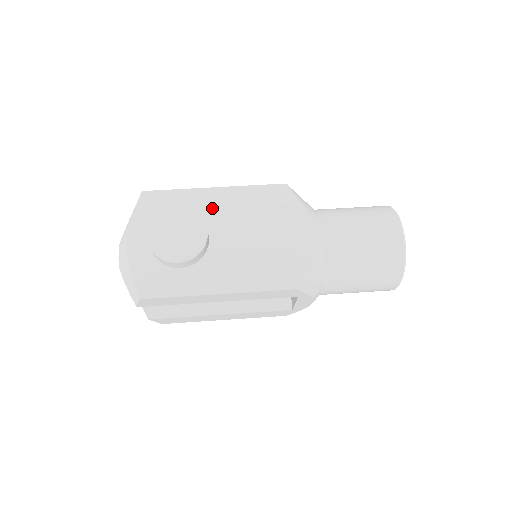
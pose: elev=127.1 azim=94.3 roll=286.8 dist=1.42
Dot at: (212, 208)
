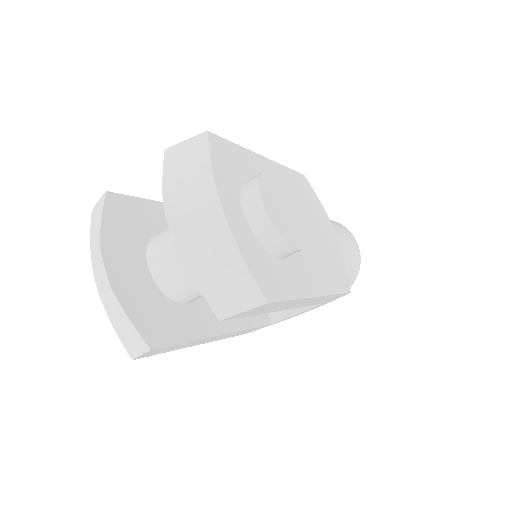
Dot at: occluded
